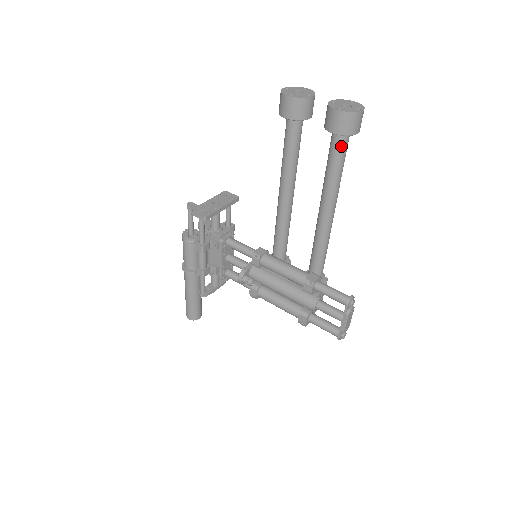
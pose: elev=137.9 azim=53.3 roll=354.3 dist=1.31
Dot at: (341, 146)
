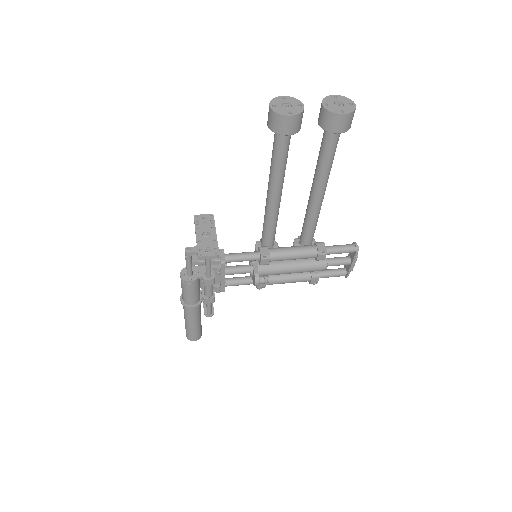
Dot at: (338, 139)
